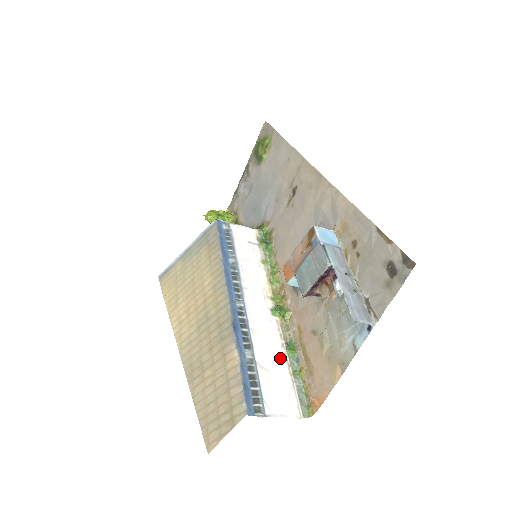
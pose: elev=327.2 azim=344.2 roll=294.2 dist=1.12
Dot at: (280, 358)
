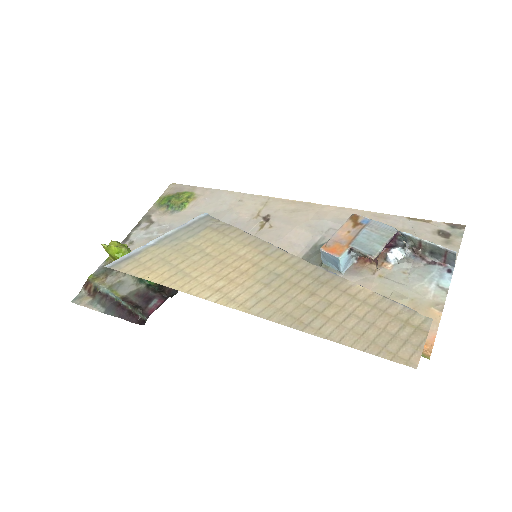
Dot at: occluded
